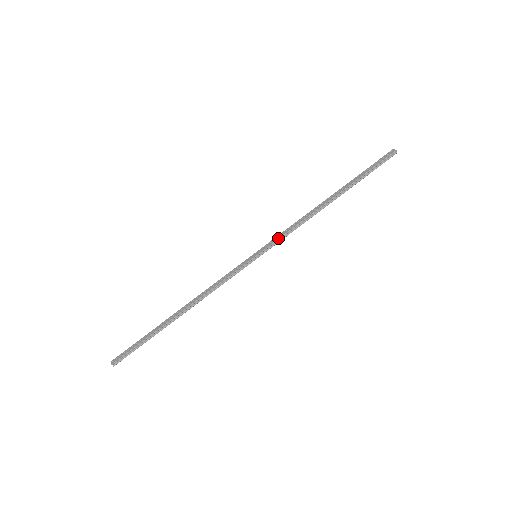
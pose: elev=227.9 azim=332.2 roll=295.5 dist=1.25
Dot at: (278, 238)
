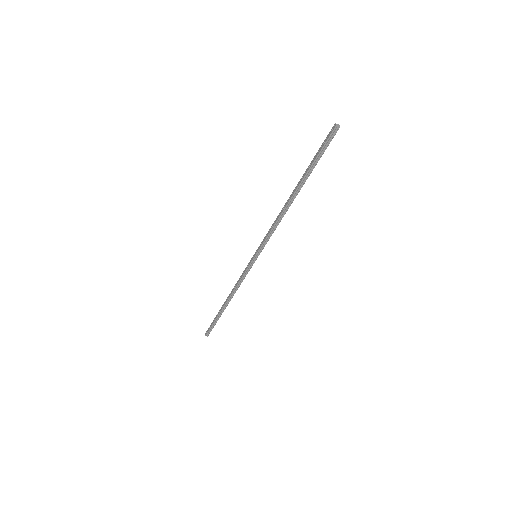
Dot at: (264, 240)
